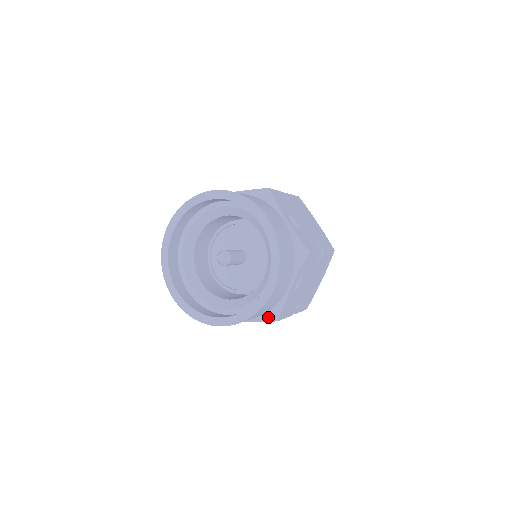
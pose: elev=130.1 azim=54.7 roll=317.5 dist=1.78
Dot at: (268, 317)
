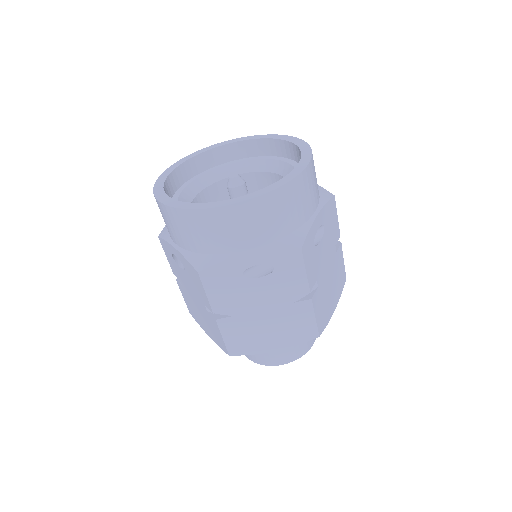
Dot at: (197, 260)
